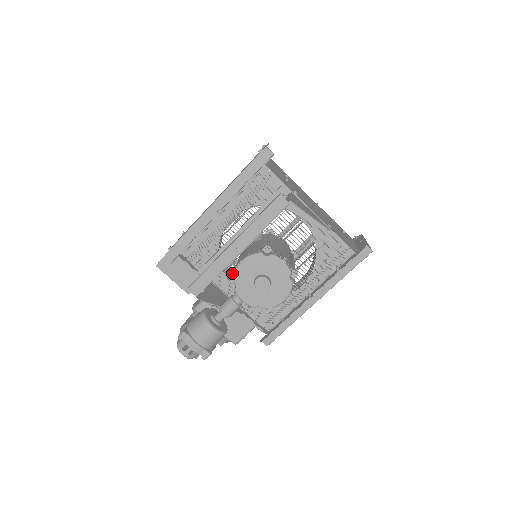
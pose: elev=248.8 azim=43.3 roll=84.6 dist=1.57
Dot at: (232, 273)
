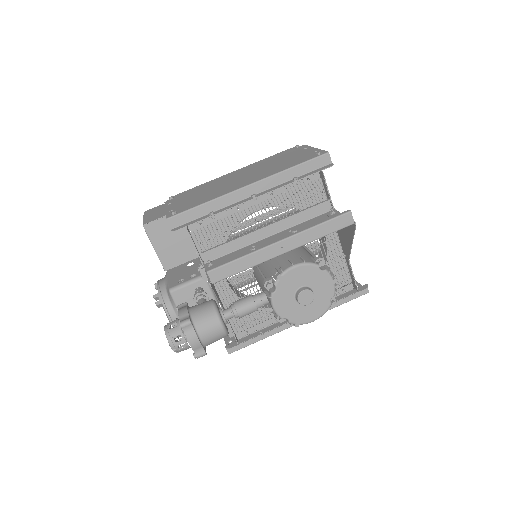
Dot at: (279, 275)
